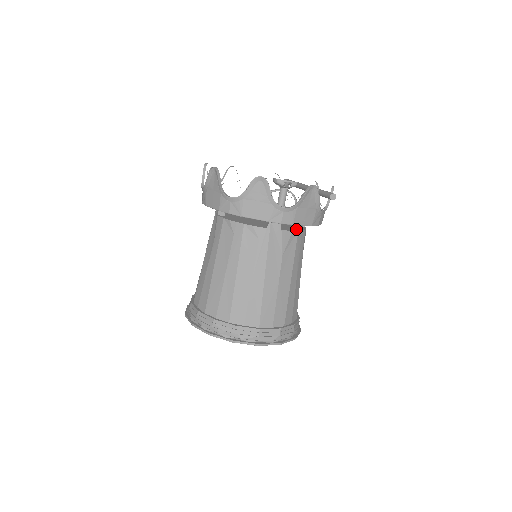
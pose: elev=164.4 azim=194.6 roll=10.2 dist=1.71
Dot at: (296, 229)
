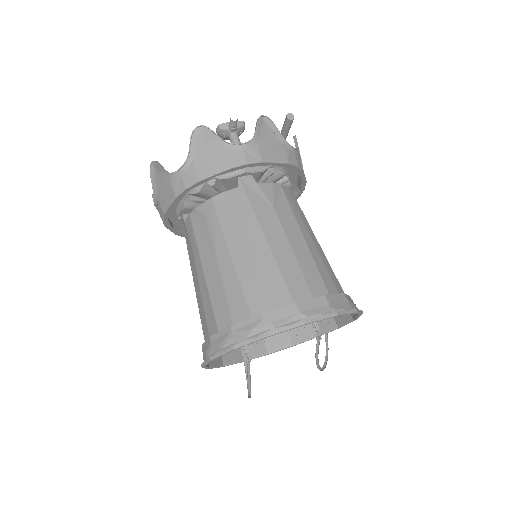
Dot at: occluded
